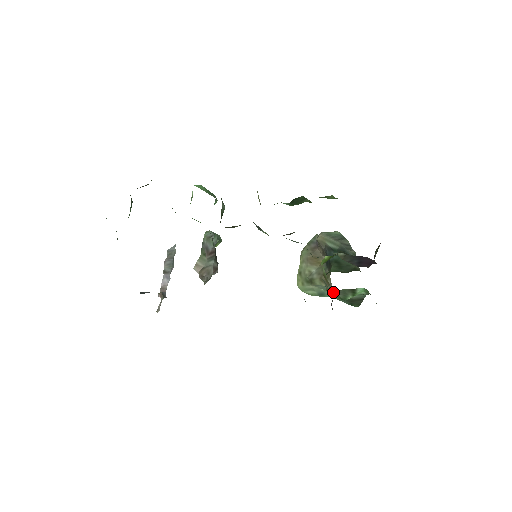
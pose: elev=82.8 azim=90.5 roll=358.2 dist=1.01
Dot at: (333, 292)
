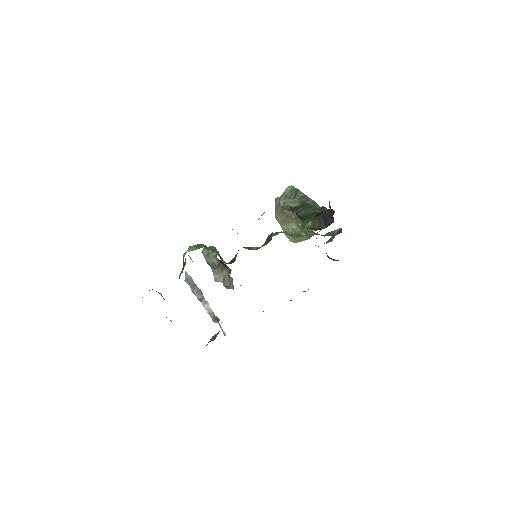
Dot at: occluded
